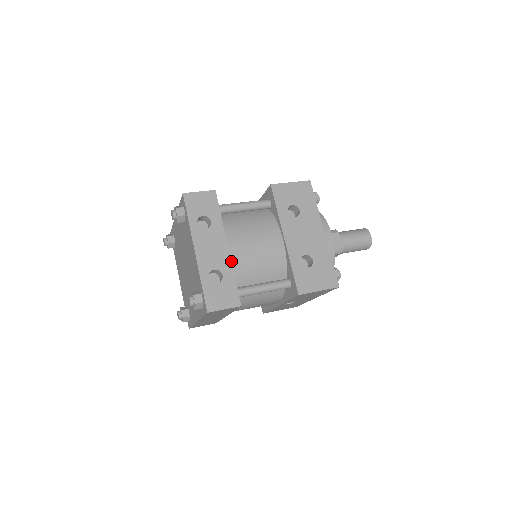
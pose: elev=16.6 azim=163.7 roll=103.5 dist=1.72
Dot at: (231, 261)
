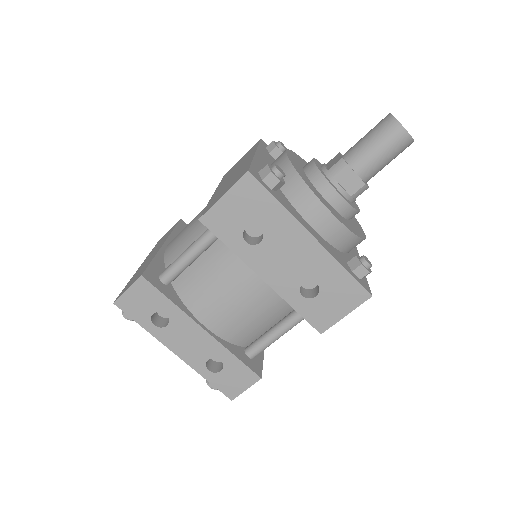
Dot at: (220, 336)
